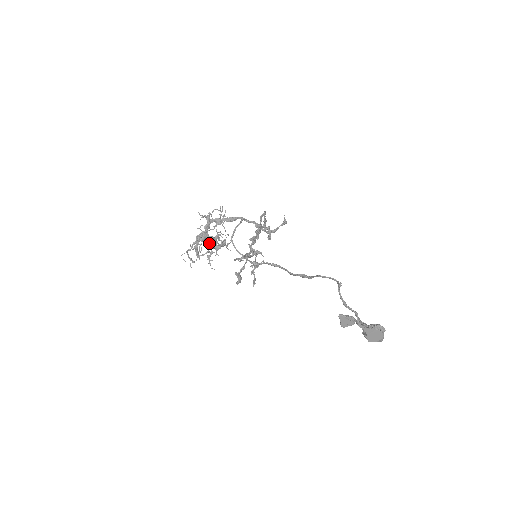
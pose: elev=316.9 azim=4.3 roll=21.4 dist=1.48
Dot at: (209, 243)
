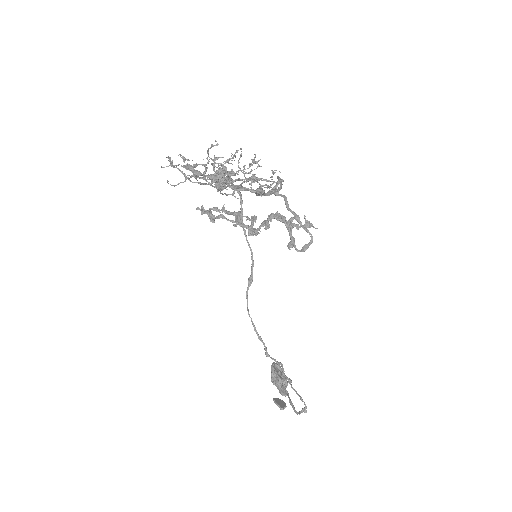
Dot at: occluded
